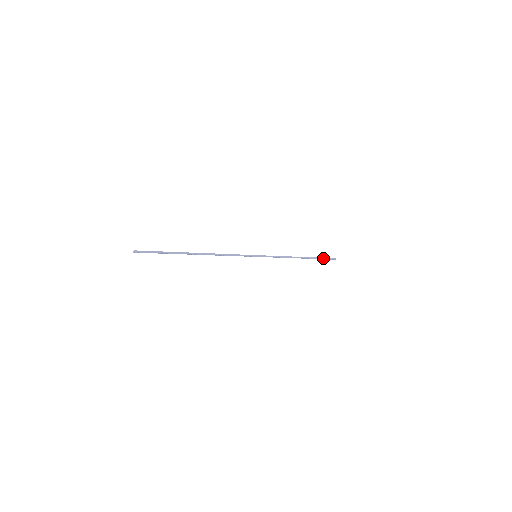
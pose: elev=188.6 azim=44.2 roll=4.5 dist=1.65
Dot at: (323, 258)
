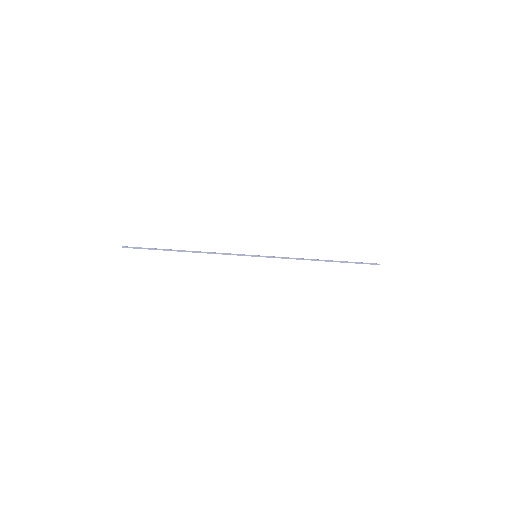
Dot at: (357, 262)
